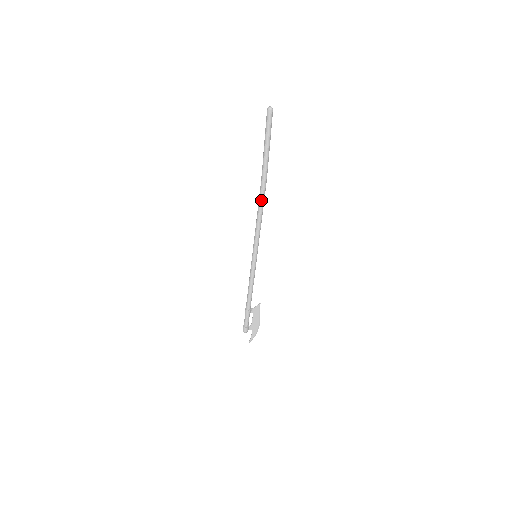
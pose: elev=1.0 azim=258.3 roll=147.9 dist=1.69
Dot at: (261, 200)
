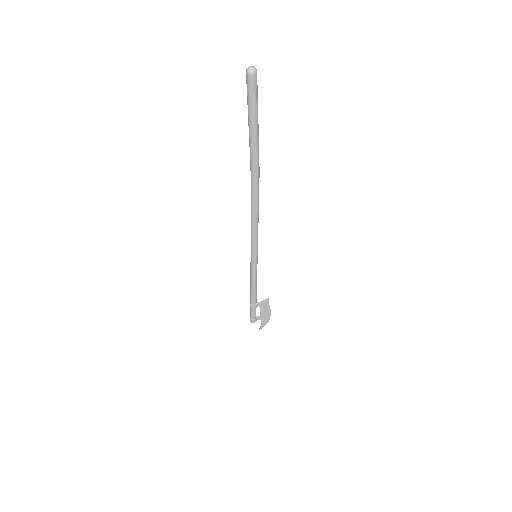
Dot at: (253, 198)
